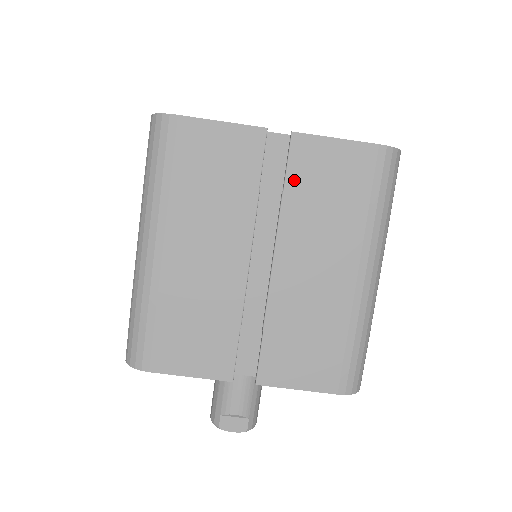
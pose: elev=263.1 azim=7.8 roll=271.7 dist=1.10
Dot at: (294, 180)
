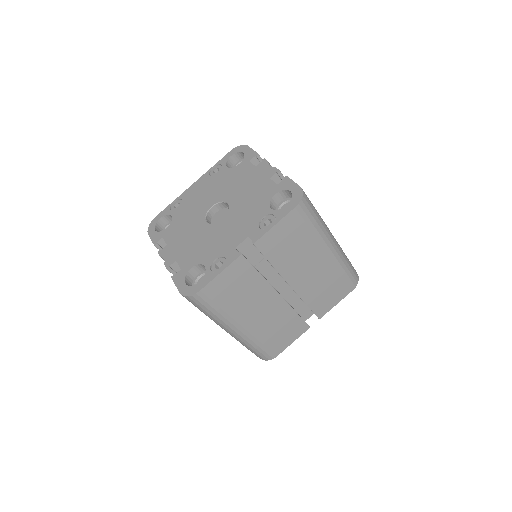
Dot at: (271, 256)
